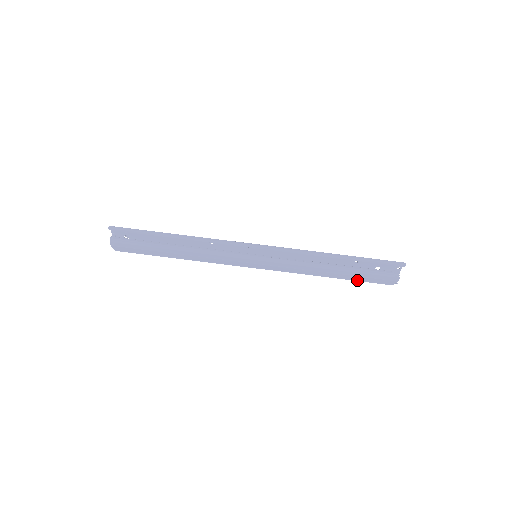
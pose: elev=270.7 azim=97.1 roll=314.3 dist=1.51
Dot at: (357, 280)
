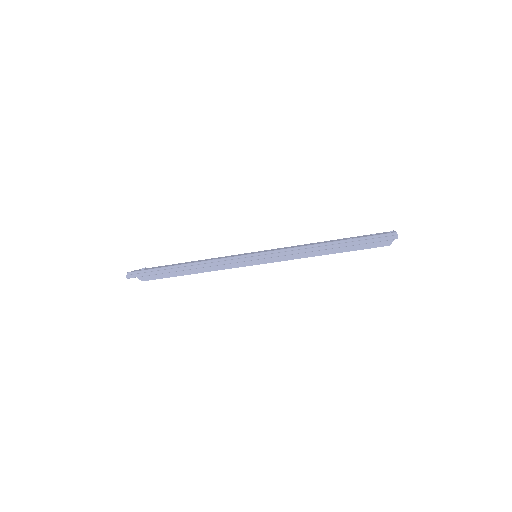
Dot at: (354, 250)
